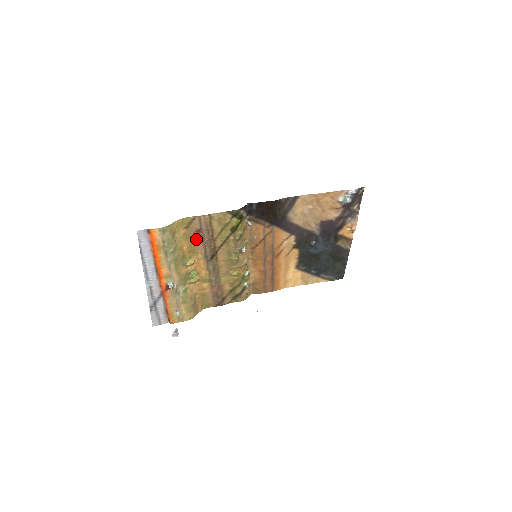
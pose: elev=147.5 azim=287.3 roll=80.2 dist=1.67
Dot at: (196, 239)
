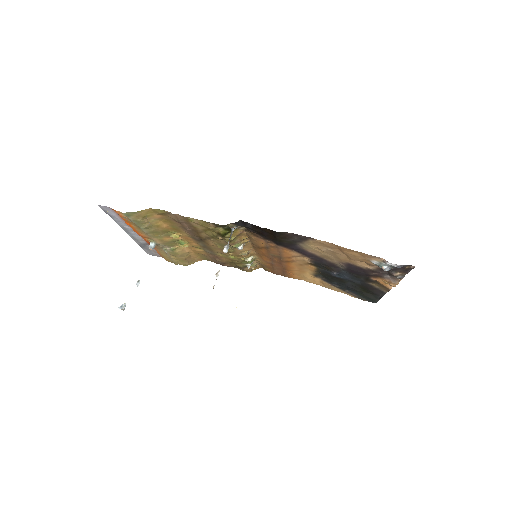
Dot at: (177, 224)
